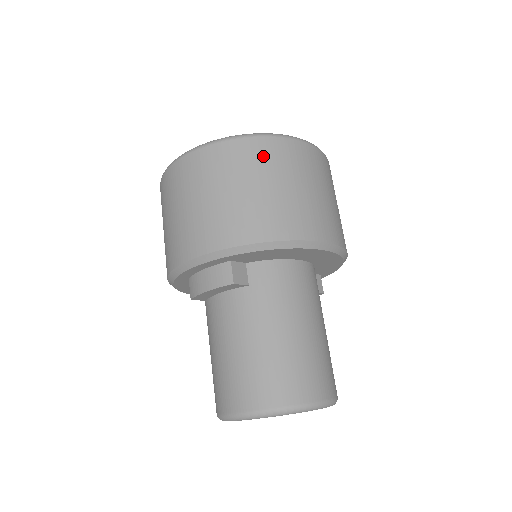
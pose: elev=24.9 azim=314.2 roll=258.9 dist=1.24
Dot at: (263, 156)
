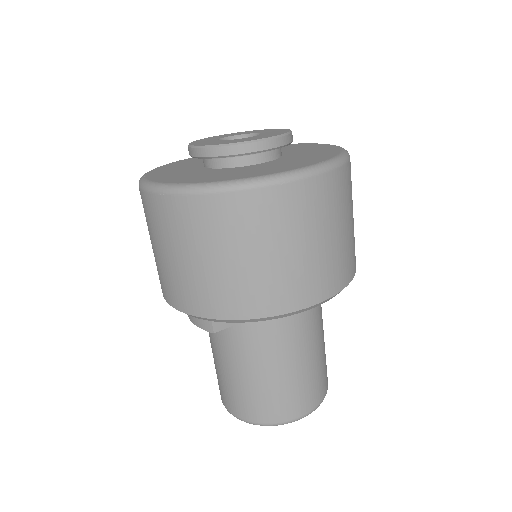
Dot at: (232, 219)
